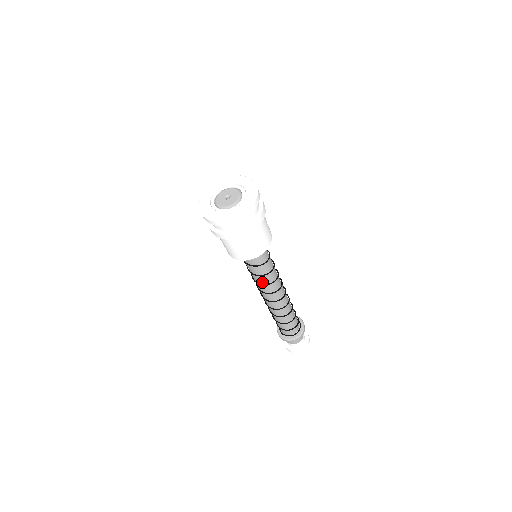
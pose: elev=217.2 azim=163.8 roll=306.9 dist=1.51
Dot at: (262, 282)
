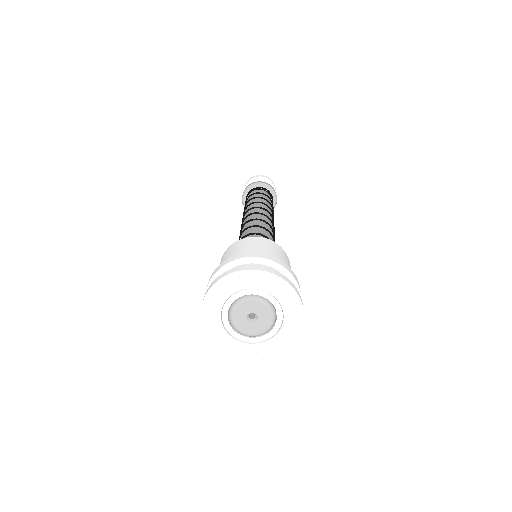
Dot at: occluded
